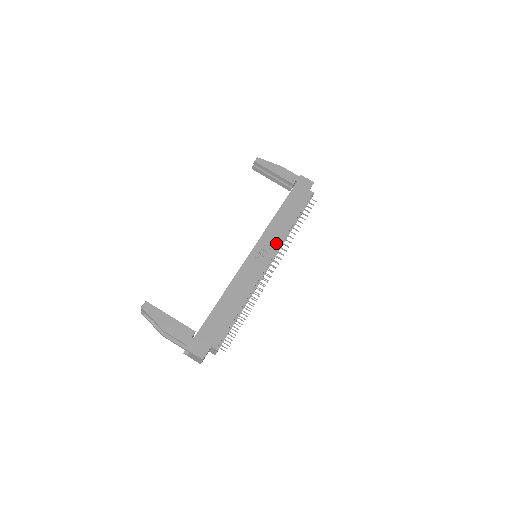
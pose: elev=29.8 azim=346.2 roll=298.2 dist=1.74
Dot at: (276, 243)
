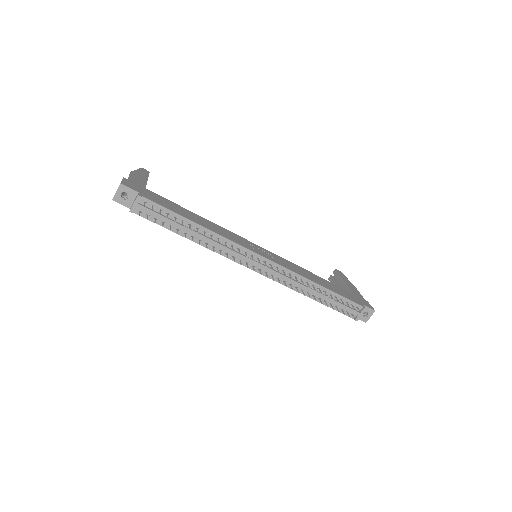
Dot at: (284, 265)
